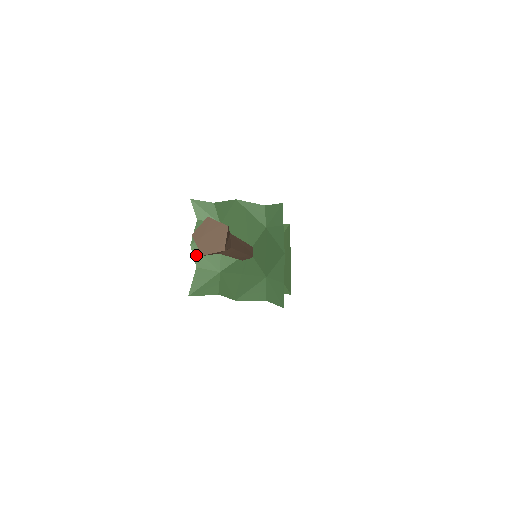
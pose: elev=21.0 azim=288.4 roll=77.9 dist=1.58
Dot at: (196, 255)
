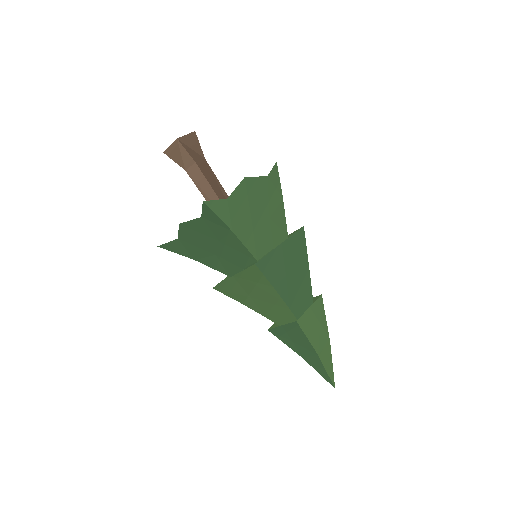
Dot at: occluded
